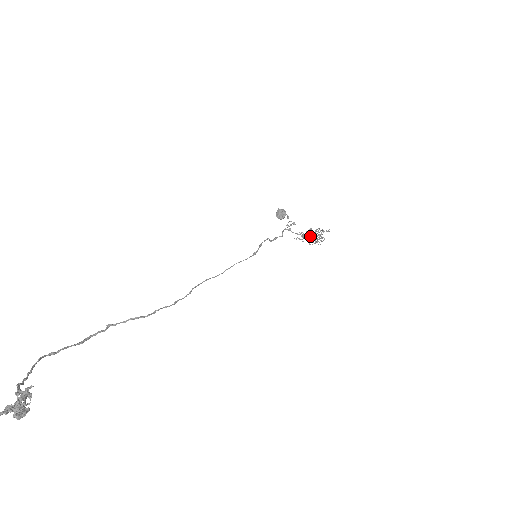
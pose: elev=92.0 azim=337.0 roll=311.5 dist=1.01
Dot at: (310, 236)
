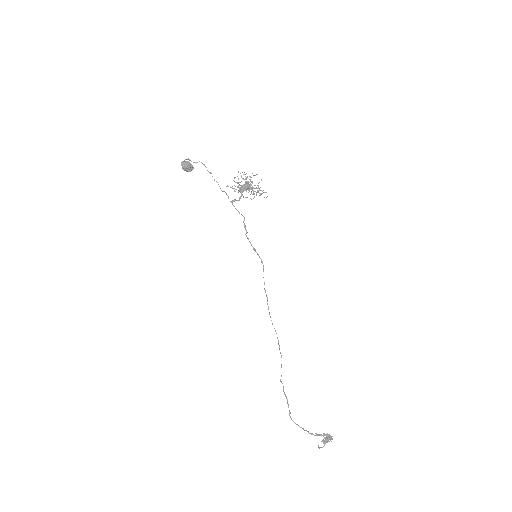
Dot at: (248, 189)
